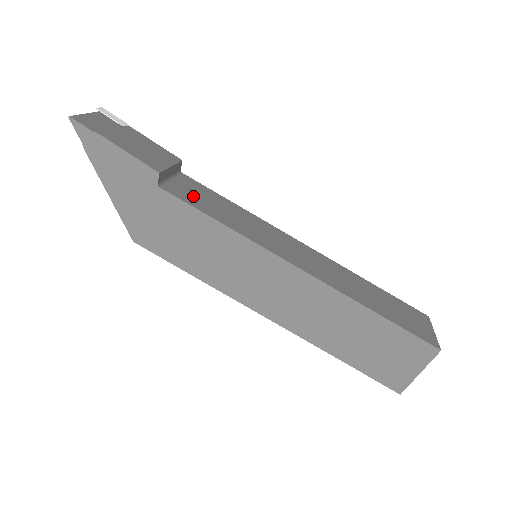
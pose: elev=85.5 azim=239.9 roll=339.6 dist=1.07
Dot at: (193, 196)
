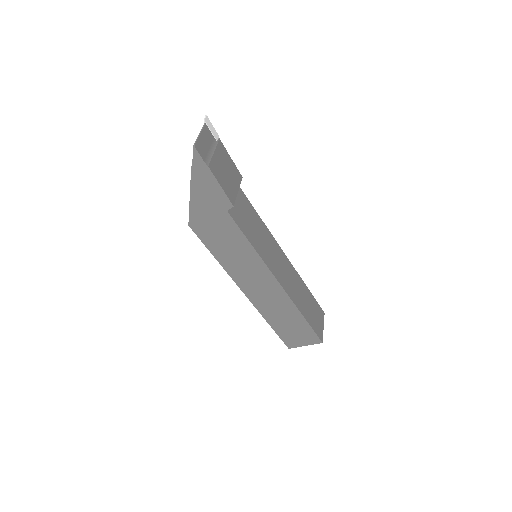
Dot at: (242, 216)
